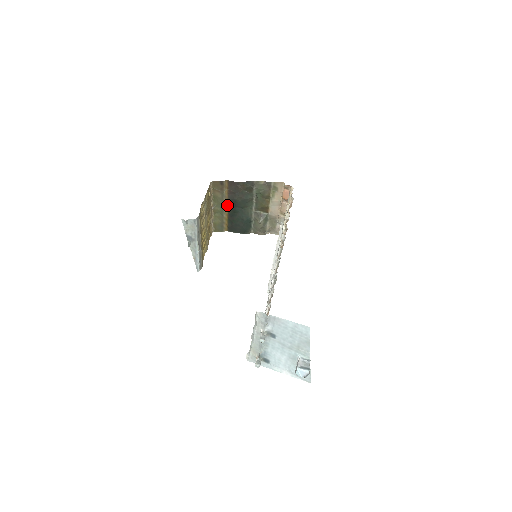
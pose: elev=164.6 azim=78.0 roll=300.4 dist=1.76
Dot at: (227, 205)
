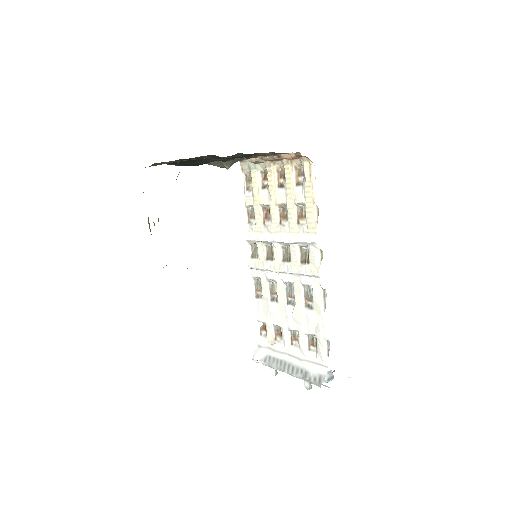
Dot at: occluded
